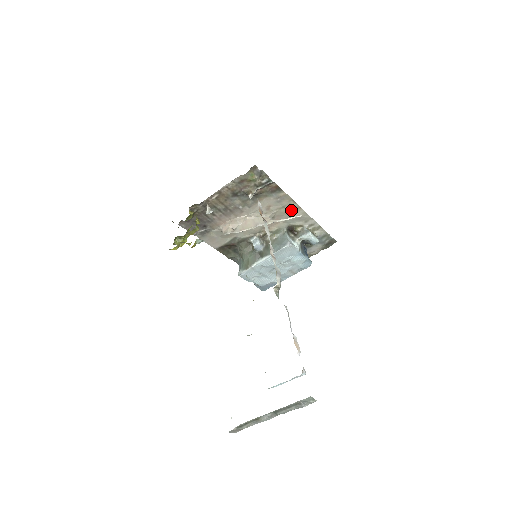
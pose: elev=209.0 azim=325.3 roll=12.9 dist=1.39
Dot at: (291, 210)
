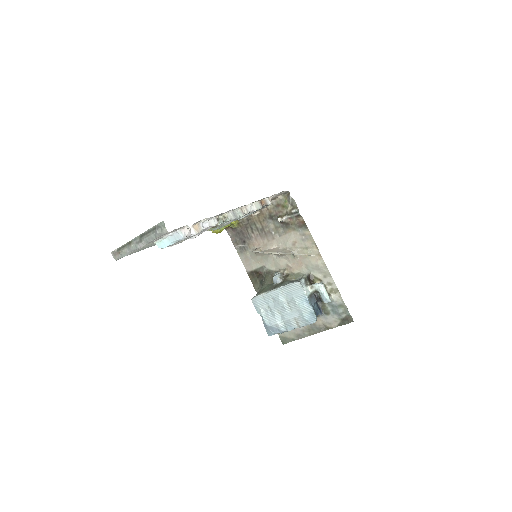
Dot at: occluded
